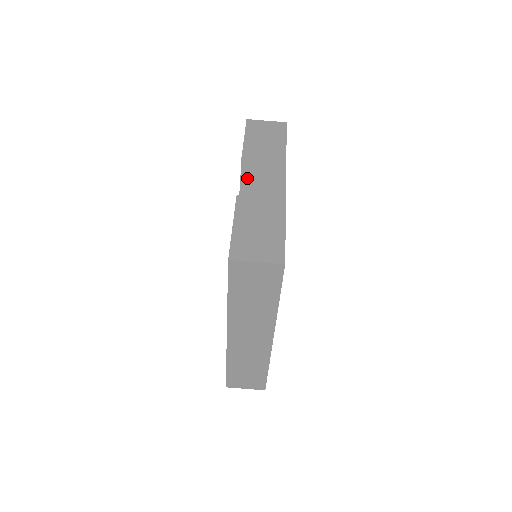
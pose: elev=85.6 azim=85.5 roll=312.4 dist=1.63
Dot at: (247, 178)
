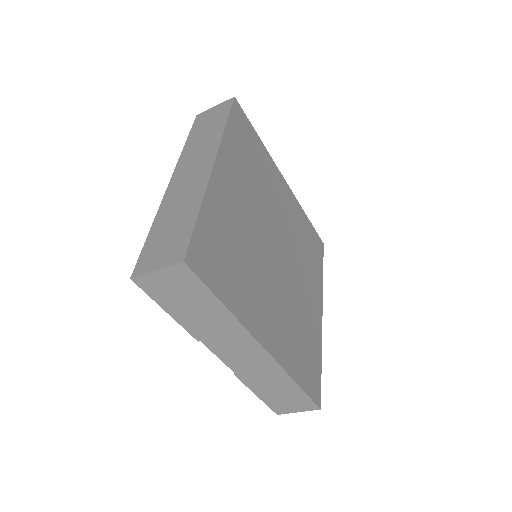
Dot at: (225, 358)
